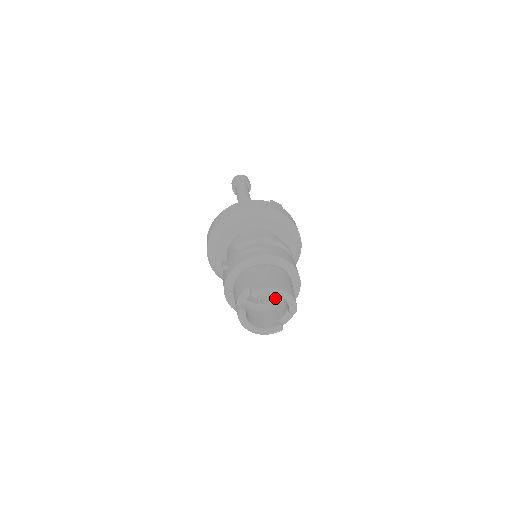
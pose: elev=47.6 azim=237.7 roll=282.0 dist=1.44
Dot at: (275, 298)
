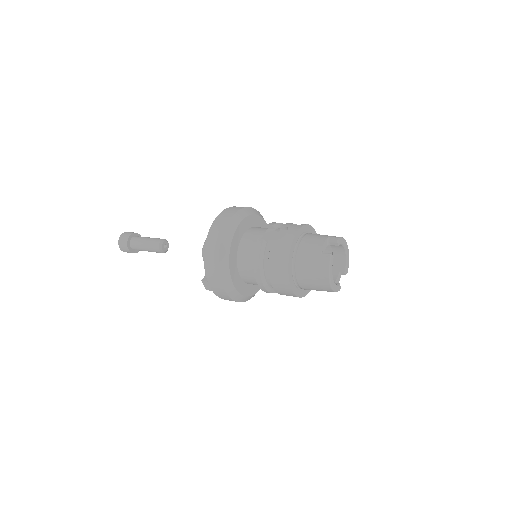
Dot at: occluded
